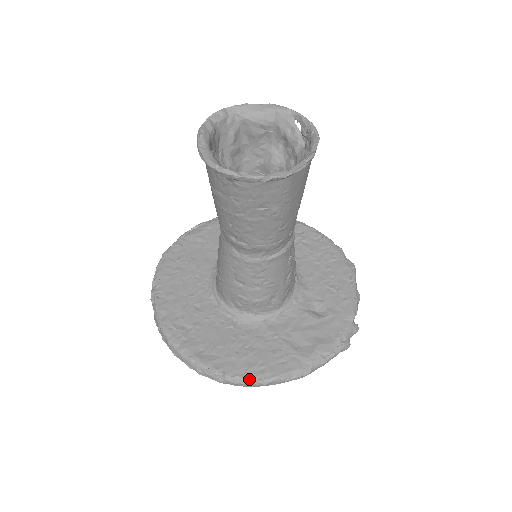
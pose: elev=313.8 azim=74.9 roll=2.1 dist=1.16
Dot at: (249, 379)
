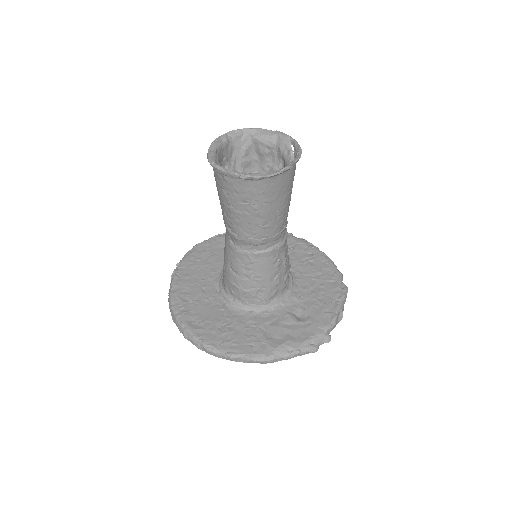
Dot at: (220, 350)
